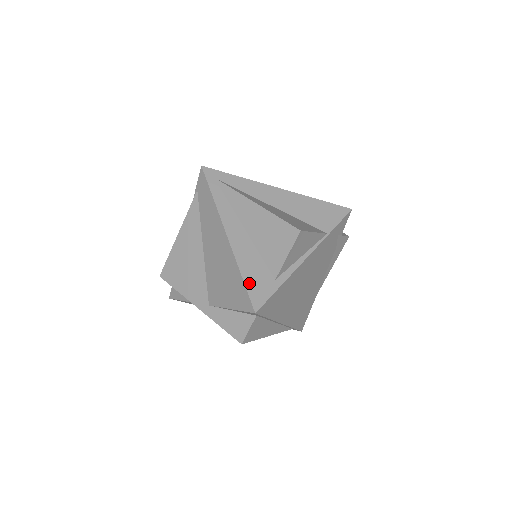
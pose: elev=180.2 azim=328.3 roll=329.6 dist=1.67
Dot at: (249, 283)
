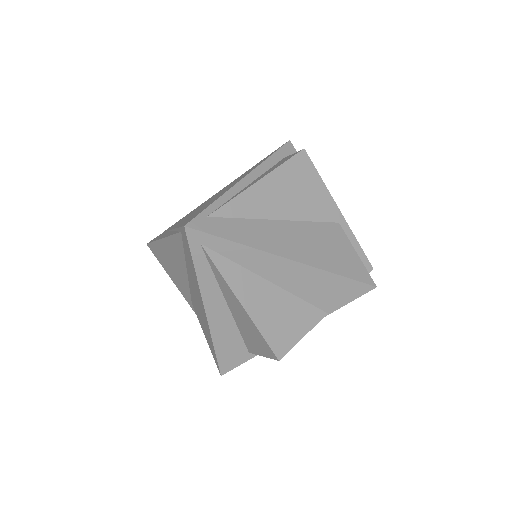
Dot at: (221, 354)
